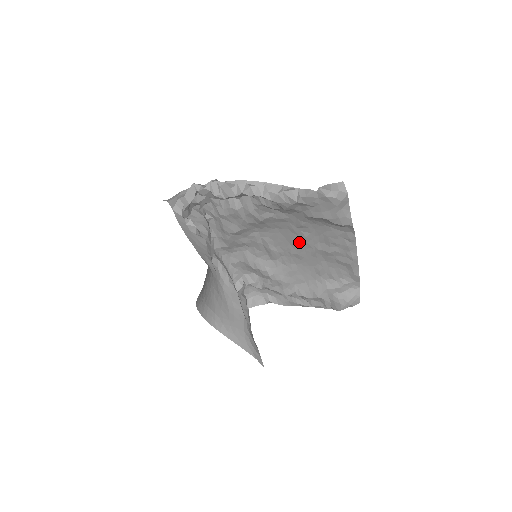
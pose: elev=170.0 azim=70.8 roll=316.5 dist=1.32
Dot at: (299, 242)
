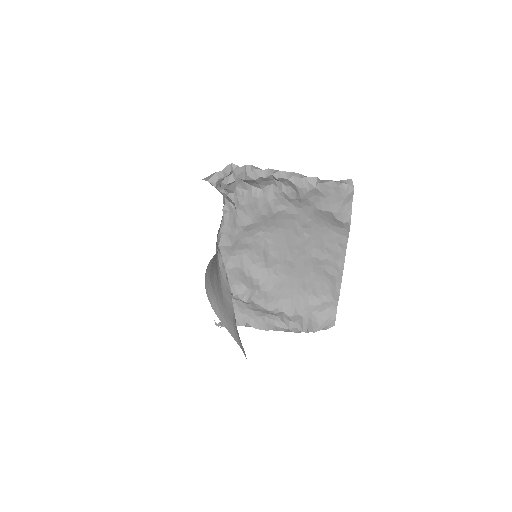
Dot at: (298, 246)
